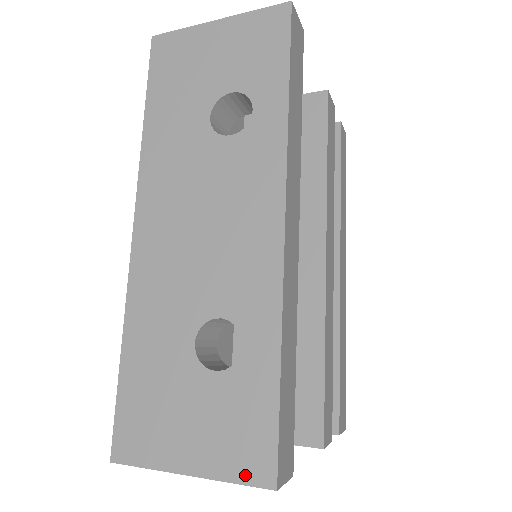
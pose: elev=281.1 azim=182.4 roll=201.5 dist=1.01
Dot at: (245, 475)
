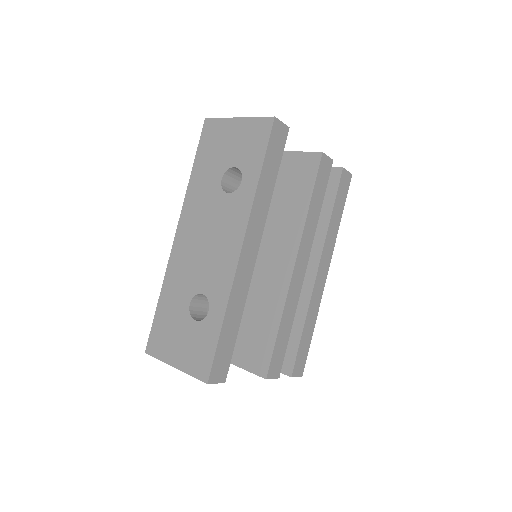
Dot at: (197, 374)
